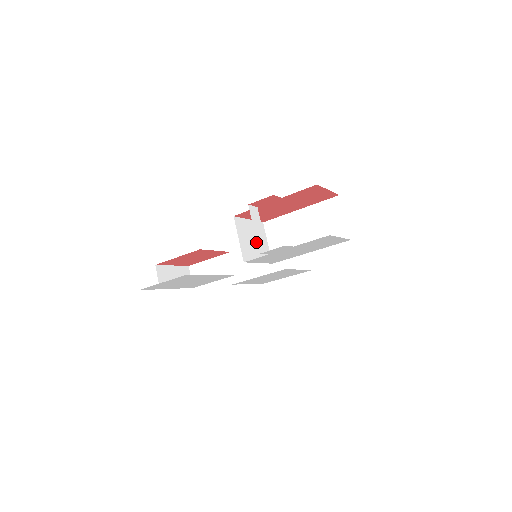
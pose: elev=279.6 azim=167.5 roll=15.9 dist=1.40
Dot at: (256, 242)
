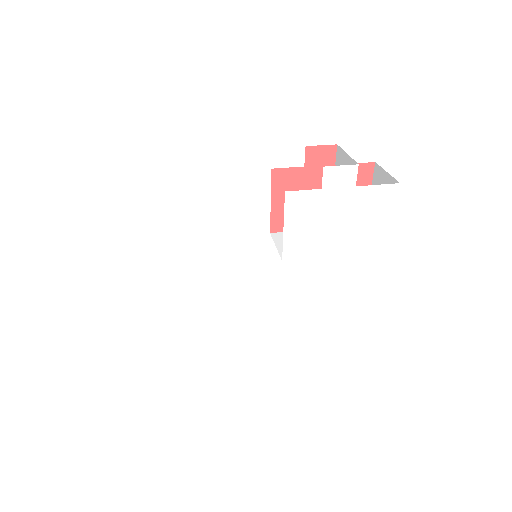
Dot at: occluded
